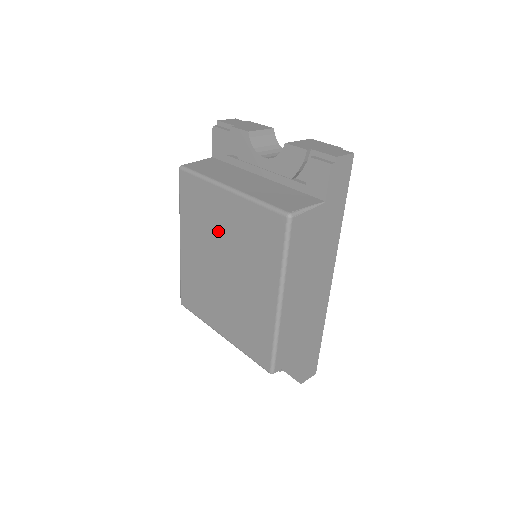
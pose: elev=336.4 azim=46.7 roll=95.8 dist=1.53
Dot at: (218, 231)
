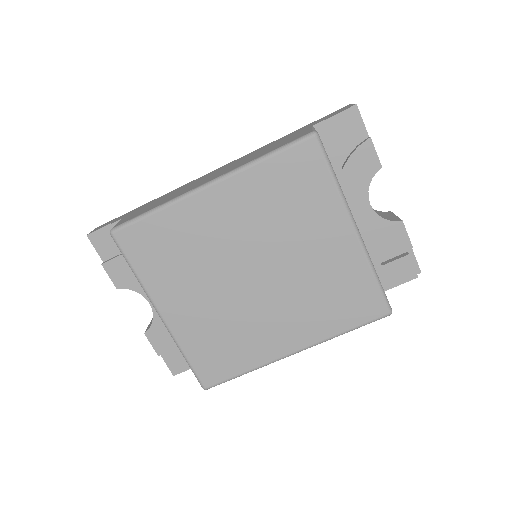
Dot at: (294, 243)
